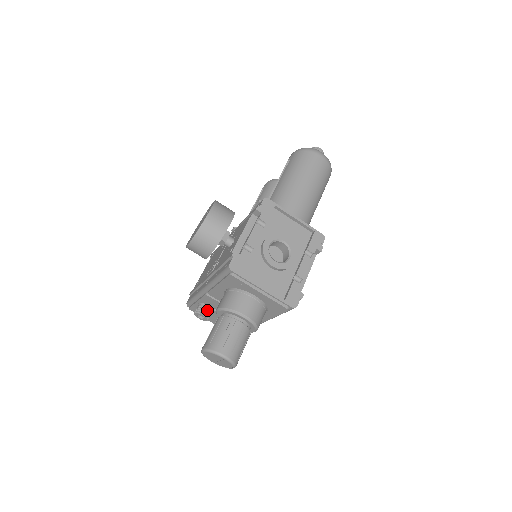
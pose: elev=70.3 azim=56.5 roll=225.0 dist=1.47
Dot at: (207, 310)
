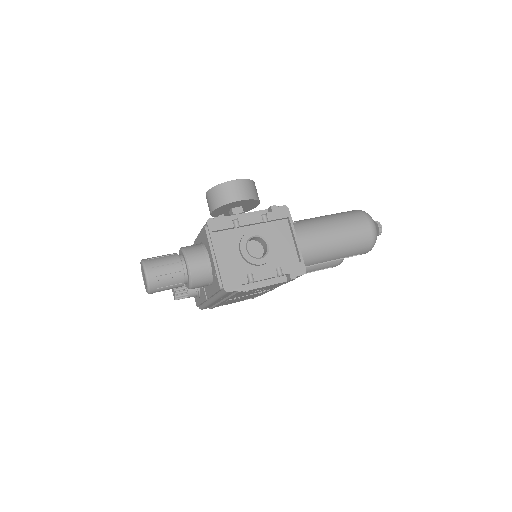
Dot at: occluded
